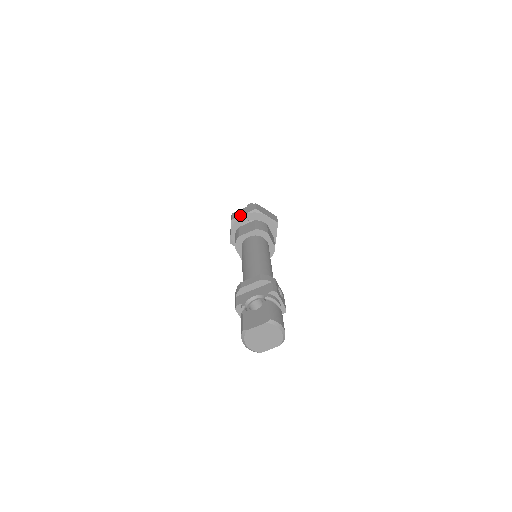
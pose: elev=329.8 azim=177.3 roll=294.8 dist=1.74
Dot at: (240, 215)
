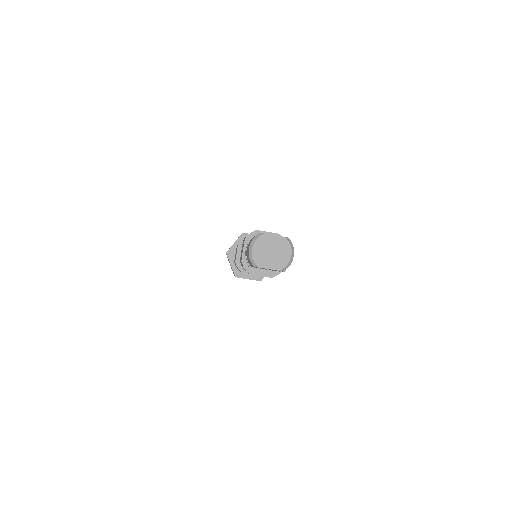
Dot at: occluded
